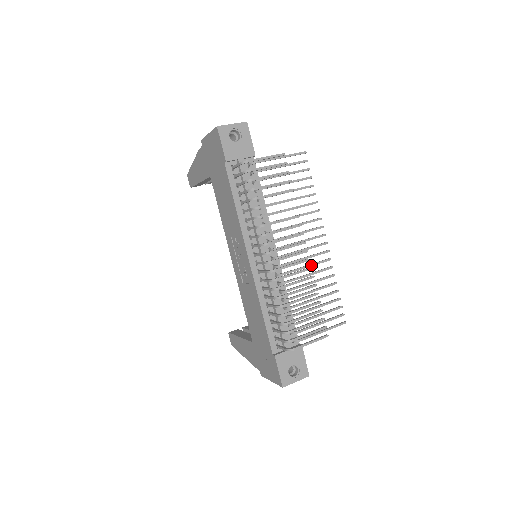
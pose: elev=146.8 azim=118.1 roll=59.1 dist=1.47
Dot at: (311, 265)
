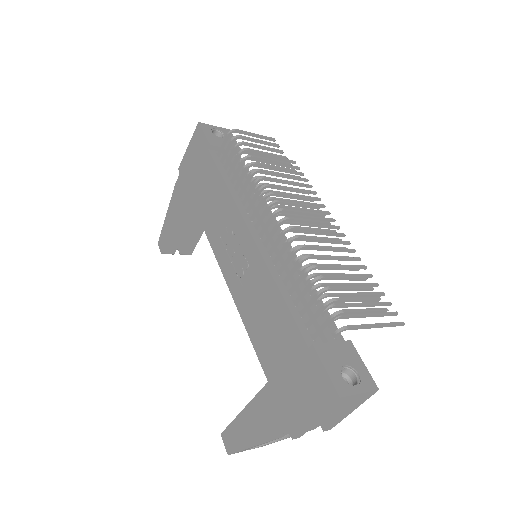
Dot at: occluded
